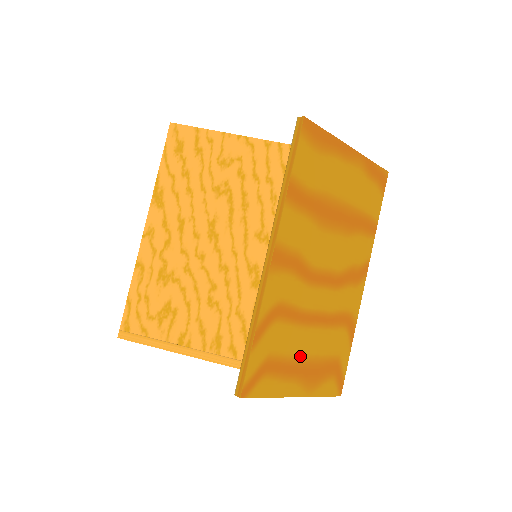
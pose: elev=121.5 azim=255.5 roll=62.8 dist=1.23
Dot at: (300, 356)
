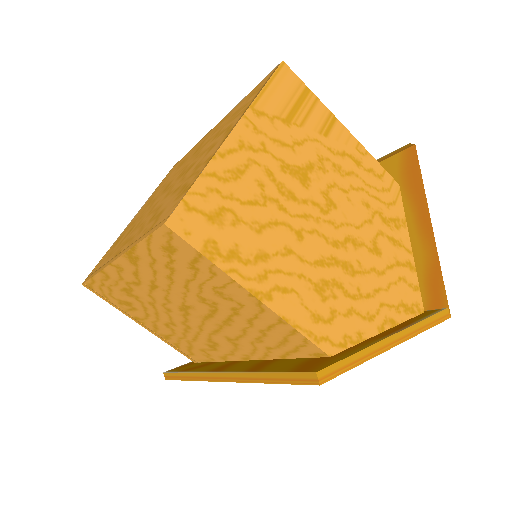
Dot at: occluded
